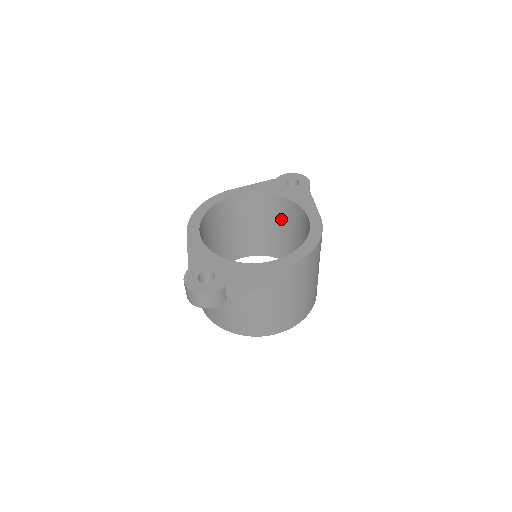
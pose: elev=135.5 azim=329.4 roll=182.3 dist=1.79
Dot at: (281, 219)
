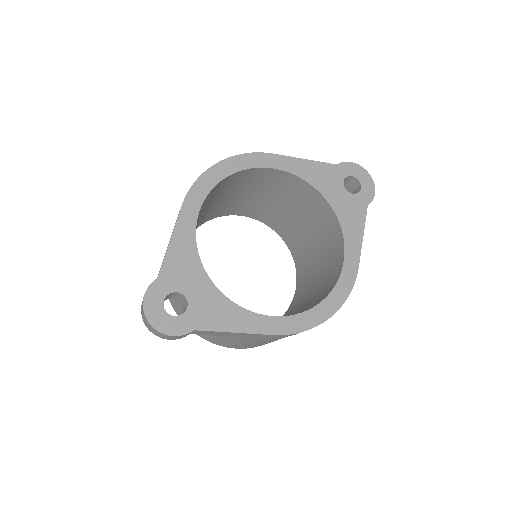
Dot at: (311, 218)
